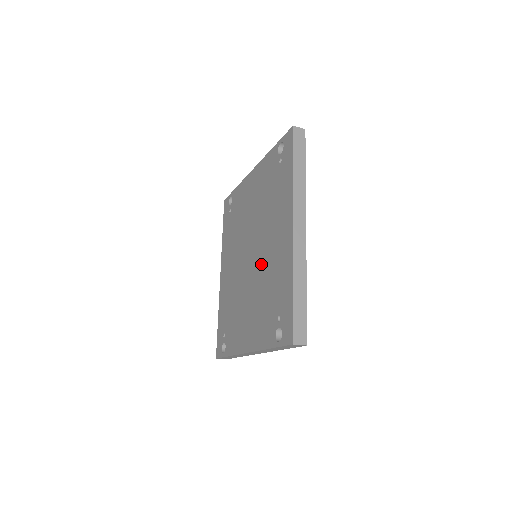
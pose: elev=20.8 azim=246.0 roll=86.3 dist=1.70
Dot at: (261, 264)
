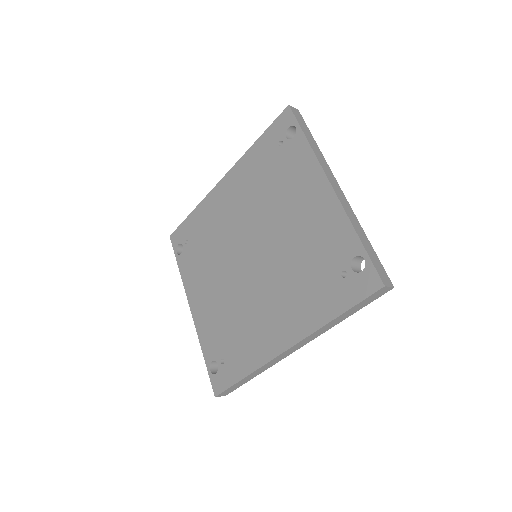
Dot at: (249, 293)
